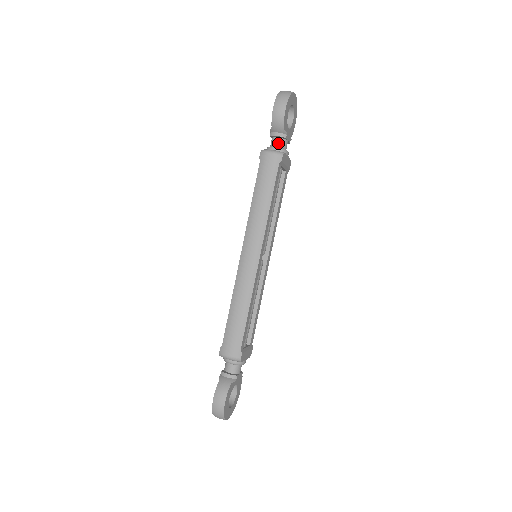
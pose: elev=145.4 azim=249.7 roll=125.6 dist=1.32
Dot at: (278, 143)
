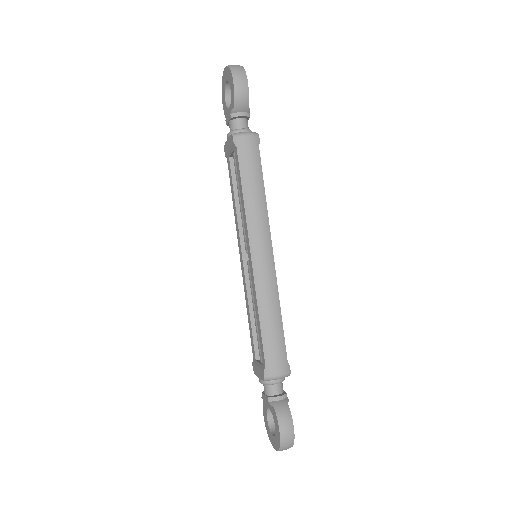
Dot at: (243, 124)
